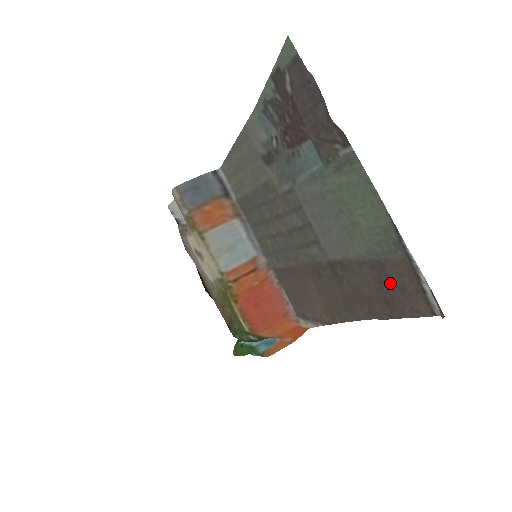
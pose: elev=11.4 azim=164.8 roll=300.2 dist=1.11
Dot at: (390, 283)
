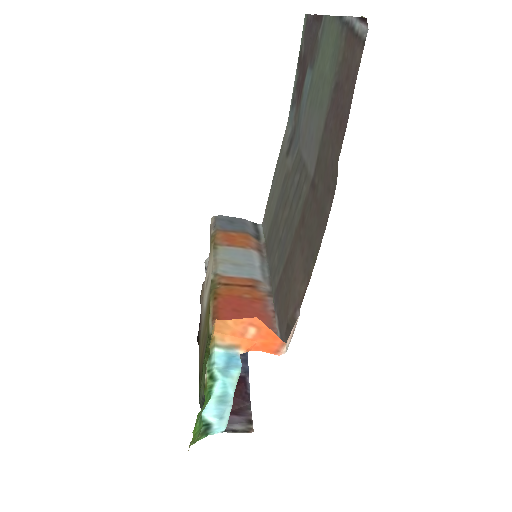
Dot at: (342, 92)
